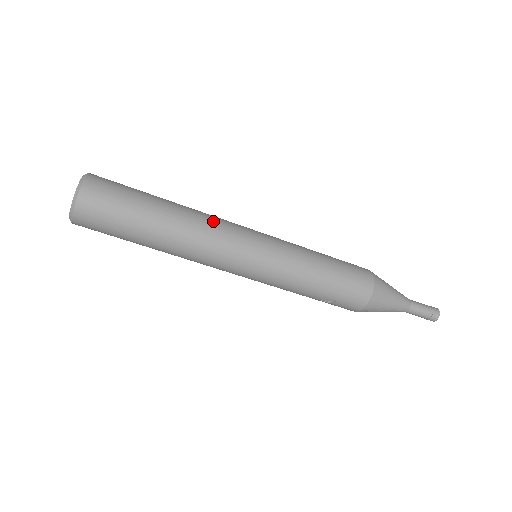
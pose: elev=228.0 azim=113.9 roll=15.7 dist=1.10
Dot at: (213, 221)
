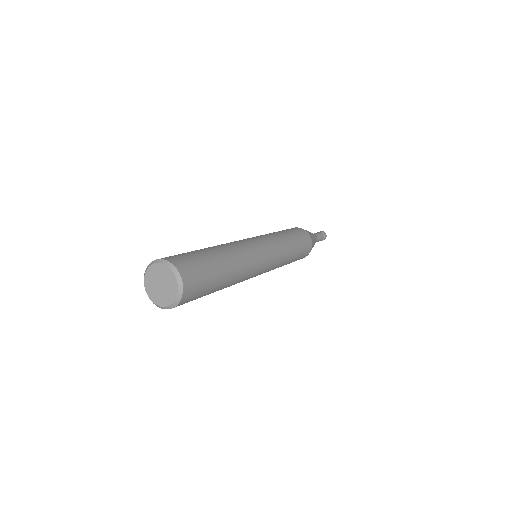
Dot at: (247, 253)
